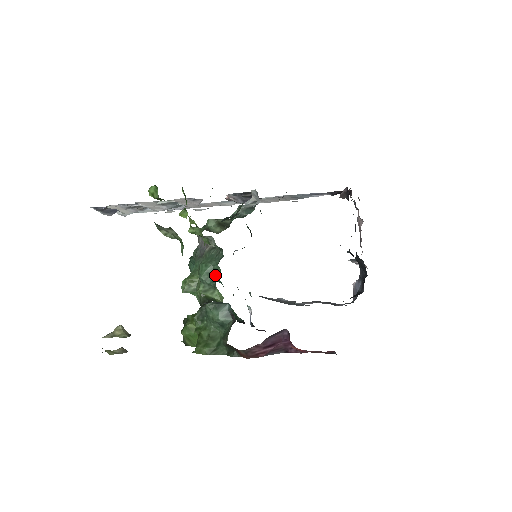
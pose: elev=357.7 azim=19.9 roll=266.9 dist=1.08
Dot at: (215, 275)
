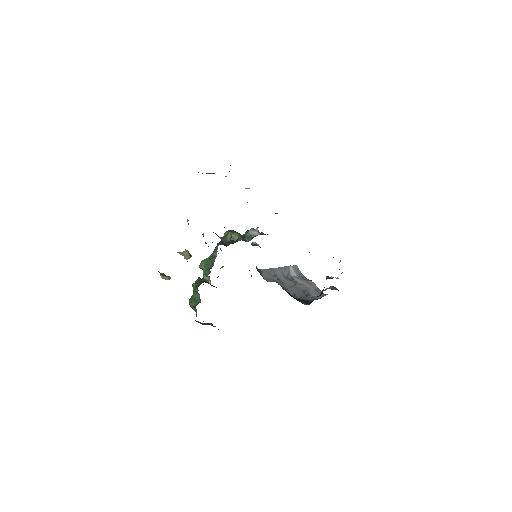
Dot at: (208, 272)
